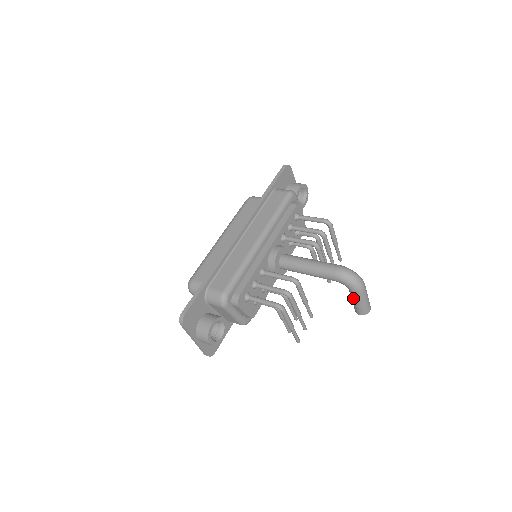
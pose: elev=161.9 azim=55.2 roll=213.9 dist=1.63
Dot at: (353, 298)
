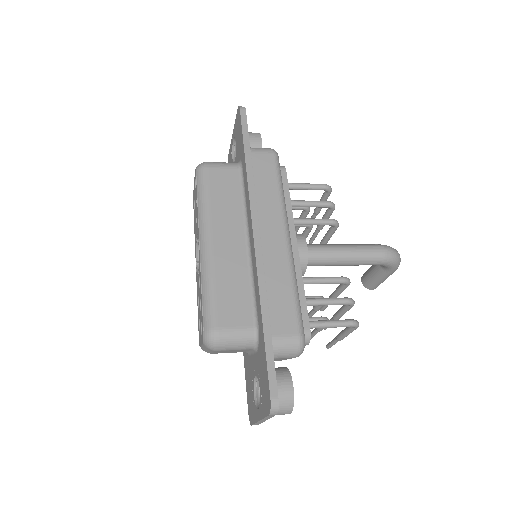
Dot at: (383, 277)
